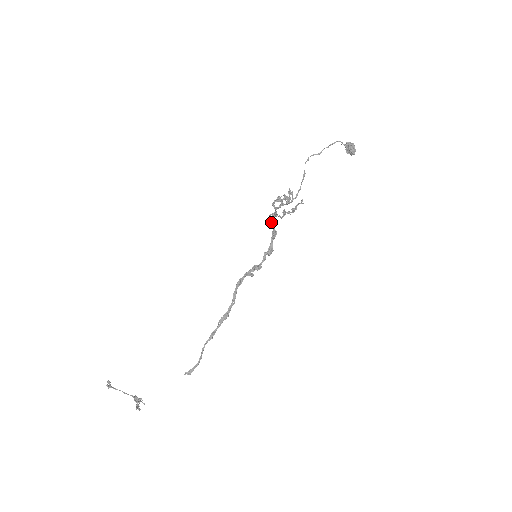
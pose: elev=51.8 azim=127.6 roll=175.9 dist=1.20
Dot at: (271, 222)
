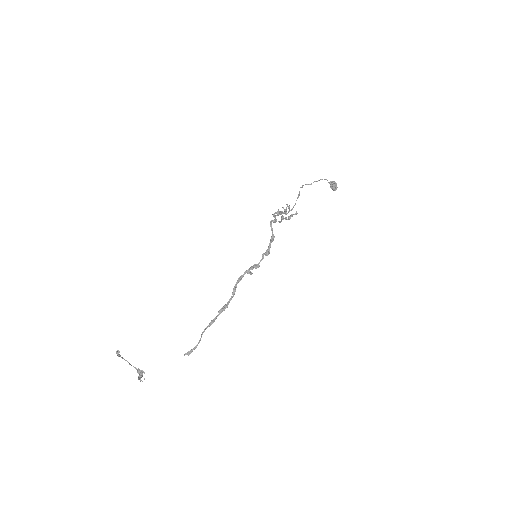
Dot at: (271, 228)
